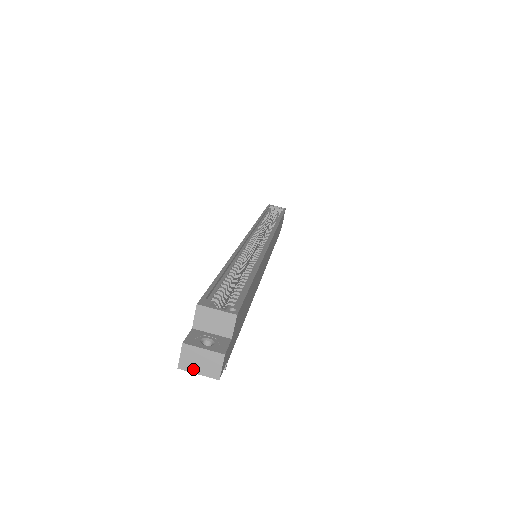
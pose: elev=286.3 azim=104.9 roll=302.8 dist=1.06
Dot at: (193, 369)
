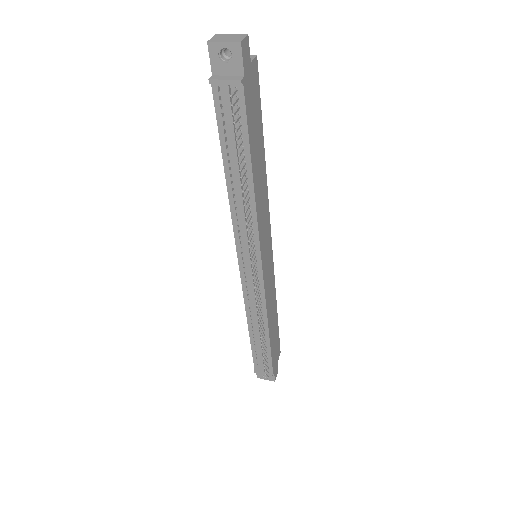
Dot at: (220, 41)
